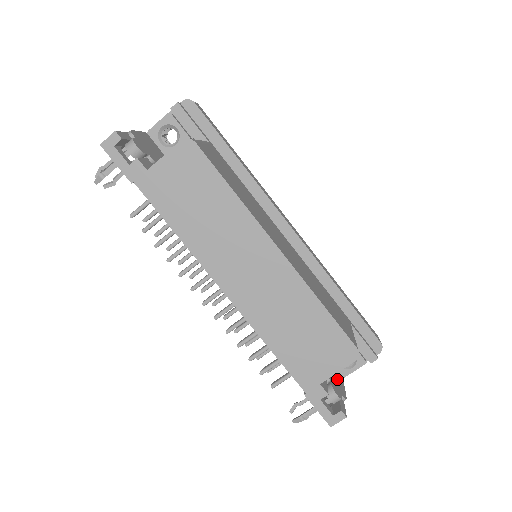
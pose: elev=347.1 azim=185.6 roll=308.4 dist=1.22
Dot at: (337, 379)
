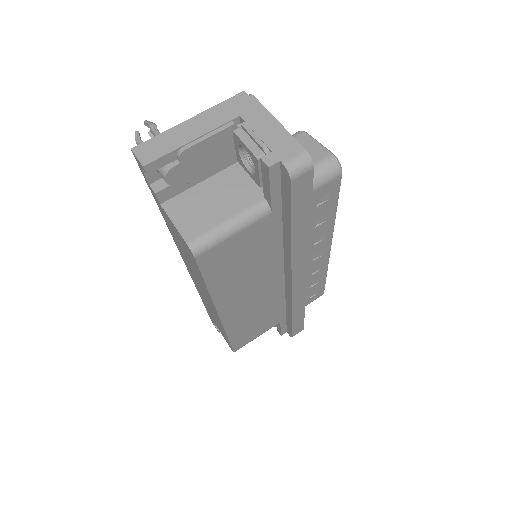
Dot at: occluded
